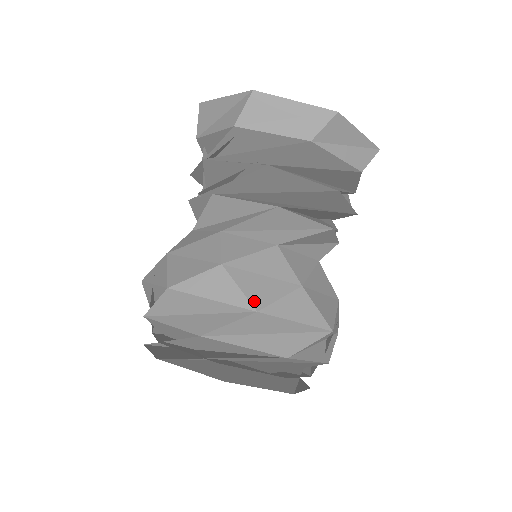
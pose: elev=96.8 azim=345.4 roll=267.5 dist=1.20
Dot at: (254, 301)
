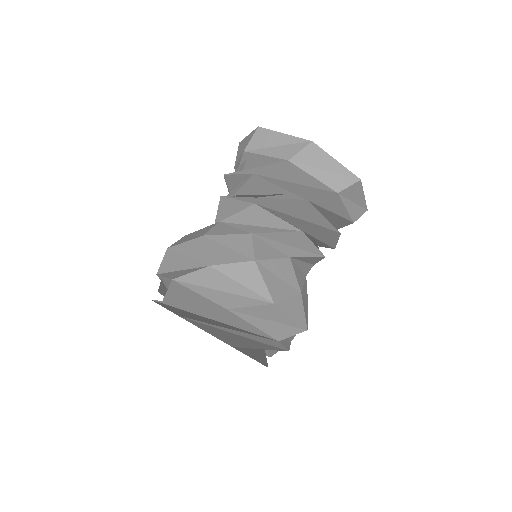
Dot at: (273, 295)
